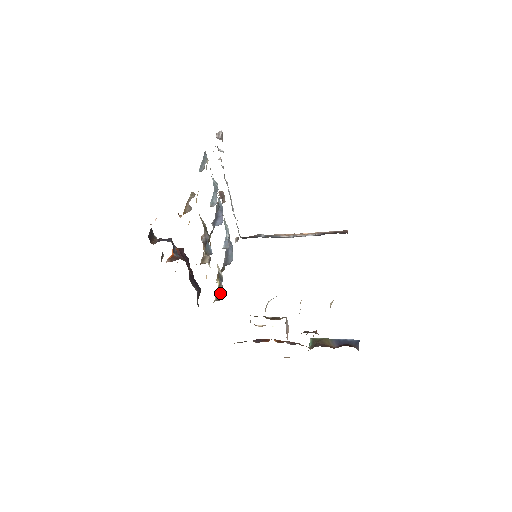
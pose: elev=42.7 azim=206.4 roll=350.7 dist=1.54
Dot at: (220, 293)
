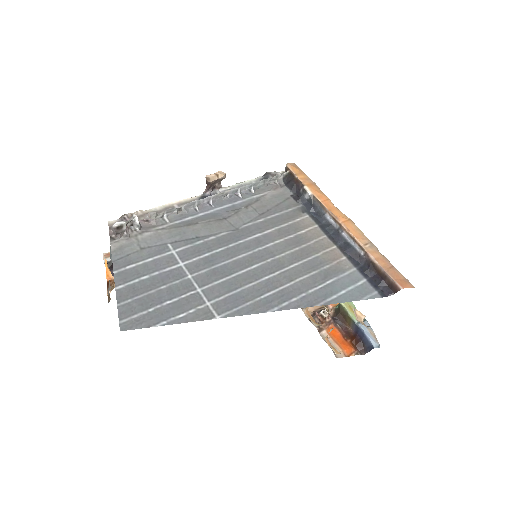
Dot at: occluded
